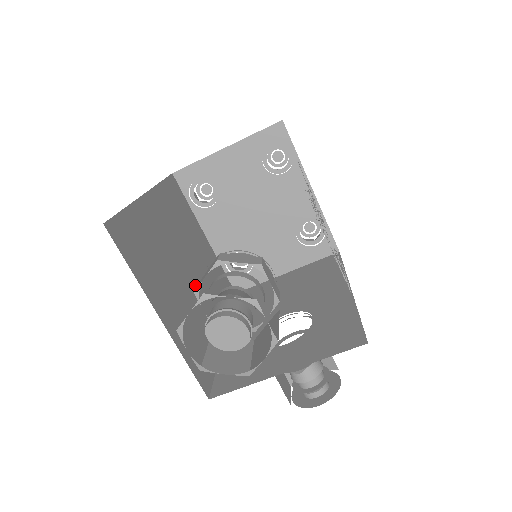
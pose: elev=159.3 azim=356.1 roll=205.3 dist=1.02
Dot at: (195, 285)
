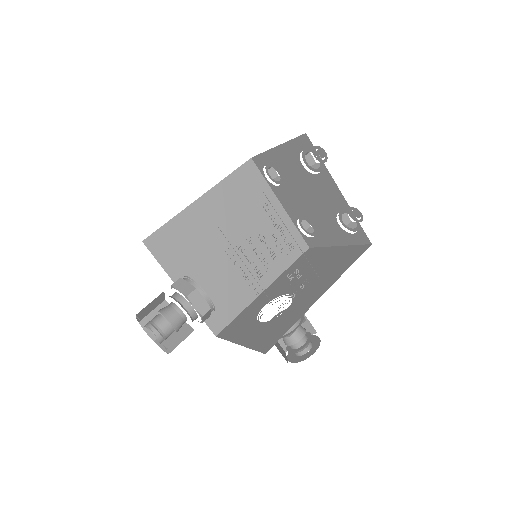
Dot at: (239, 256)
